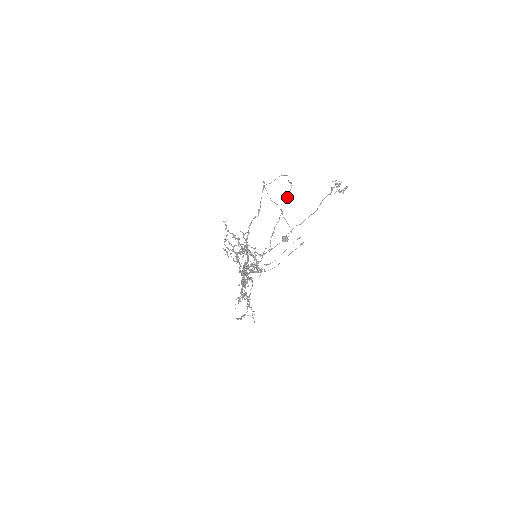
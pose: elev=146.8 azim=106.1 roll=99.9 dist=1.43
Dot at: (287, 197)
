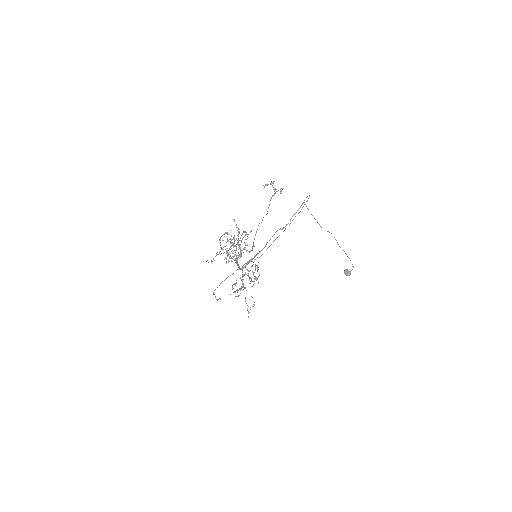
Dot at: (299, 212)
